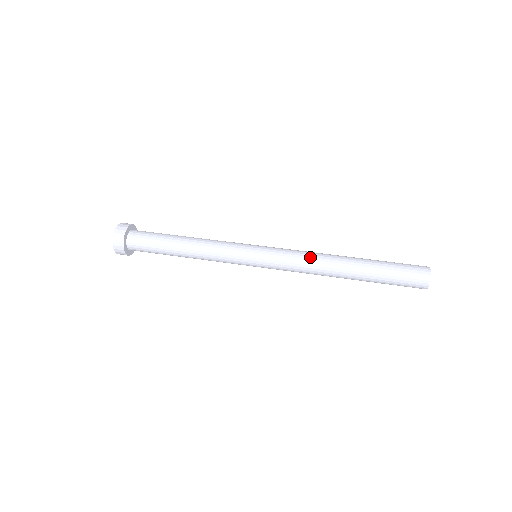
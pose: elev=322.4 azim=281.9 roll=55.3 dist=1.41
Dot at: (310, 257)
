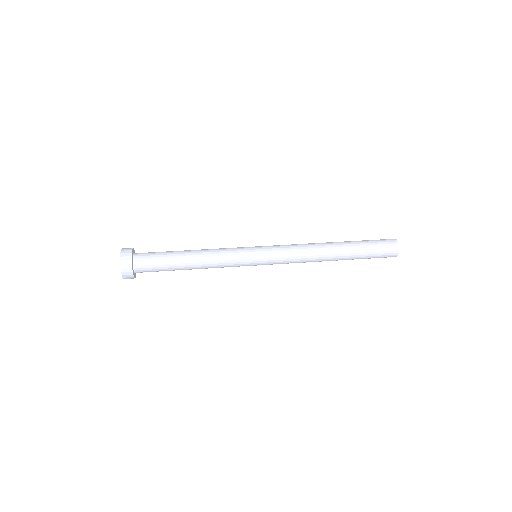
Dot at: (305, 254)
